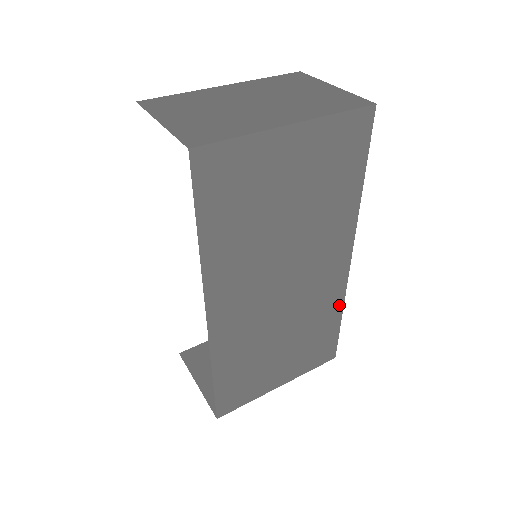
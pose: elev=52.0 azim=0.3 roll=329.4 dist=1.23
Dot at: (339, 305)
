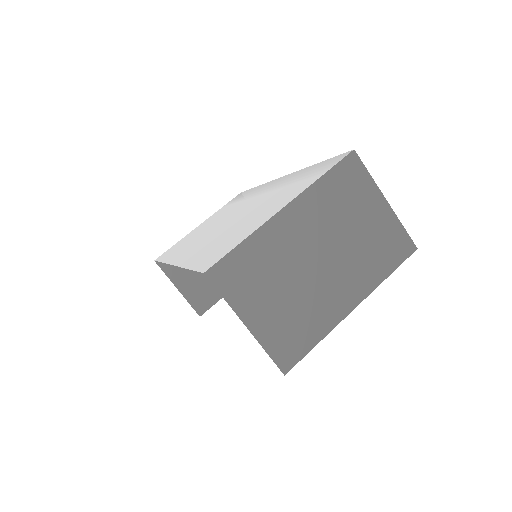
Dot at: occluded
